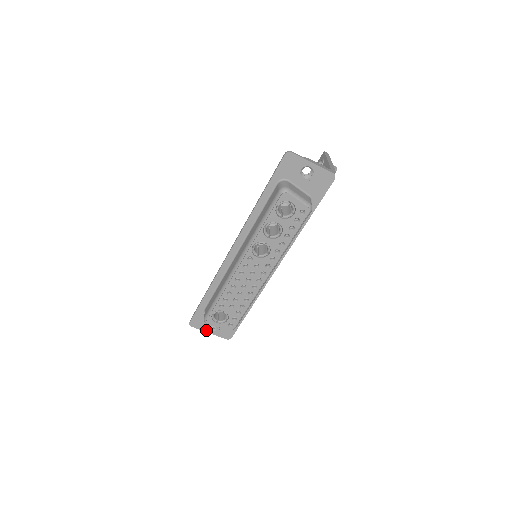
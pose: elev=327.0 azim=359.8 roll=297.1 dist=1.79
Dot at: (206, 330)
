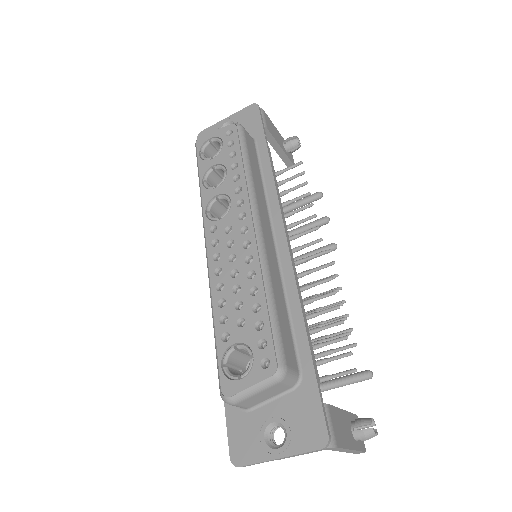
Dot at: (269, 455)
